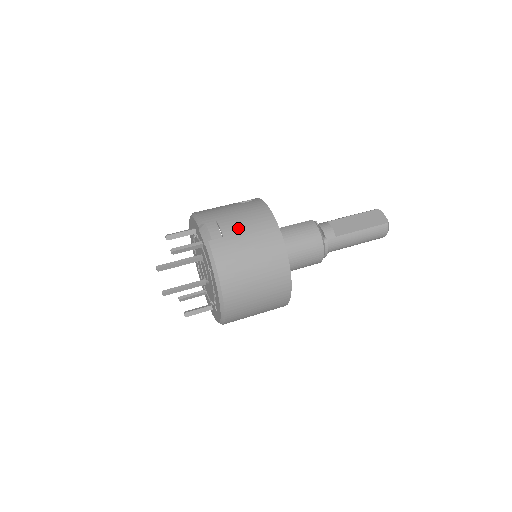
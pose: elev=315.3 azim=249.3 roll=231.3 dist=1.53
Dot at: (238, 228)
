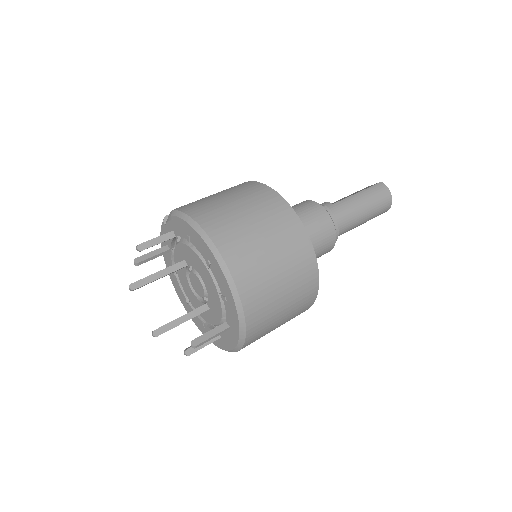
Dot at: (205, 197)
